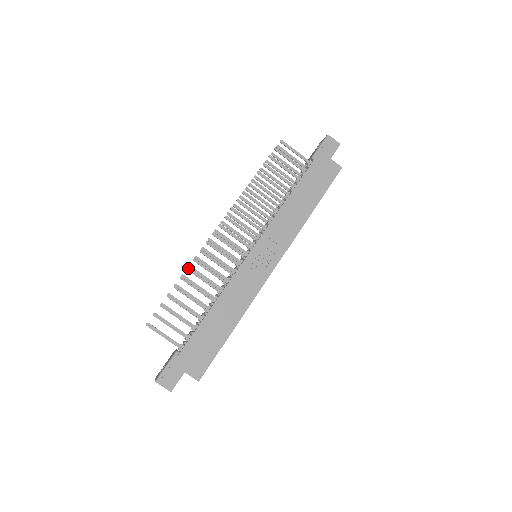
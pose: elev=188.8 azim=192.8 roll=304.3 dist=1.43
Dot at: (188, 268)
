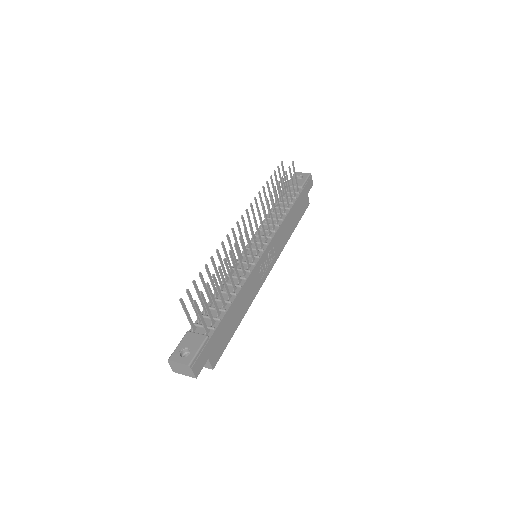
Dot at: (217, 249)
